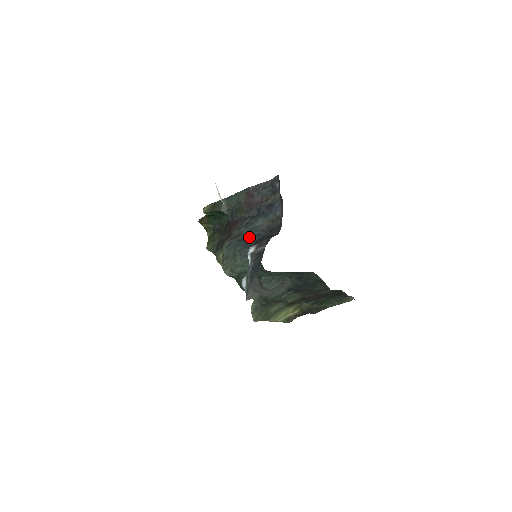
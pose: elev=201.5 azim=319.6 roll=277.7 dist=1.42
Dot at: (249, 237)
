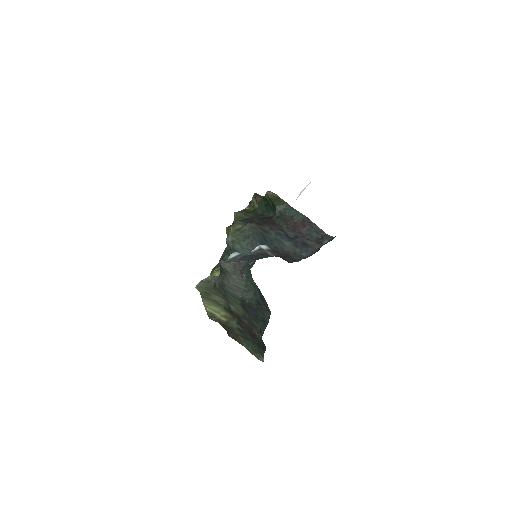
Dot at: (270, 241)
